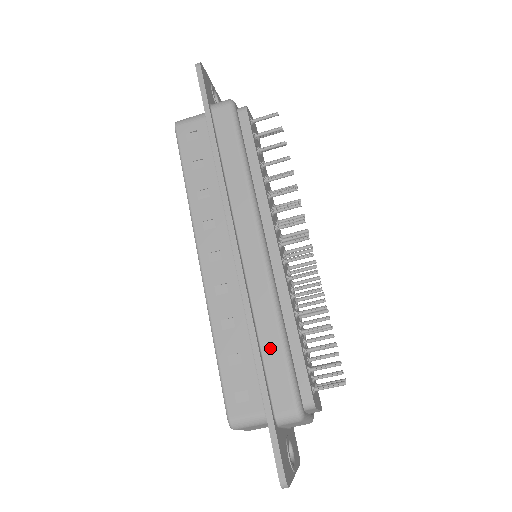
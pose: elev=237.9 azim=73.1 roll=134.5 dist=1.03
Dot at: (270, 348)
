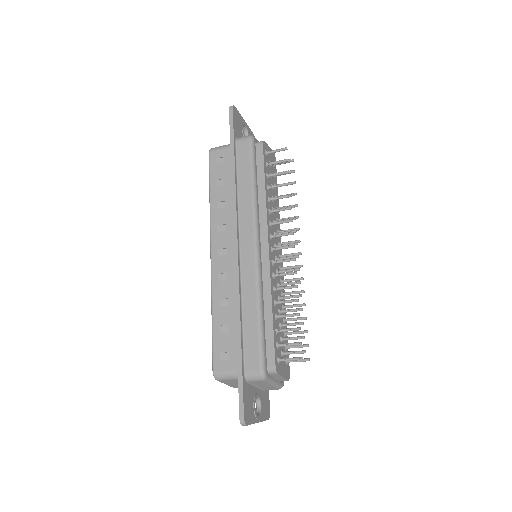
Dot at: (249, 324)
